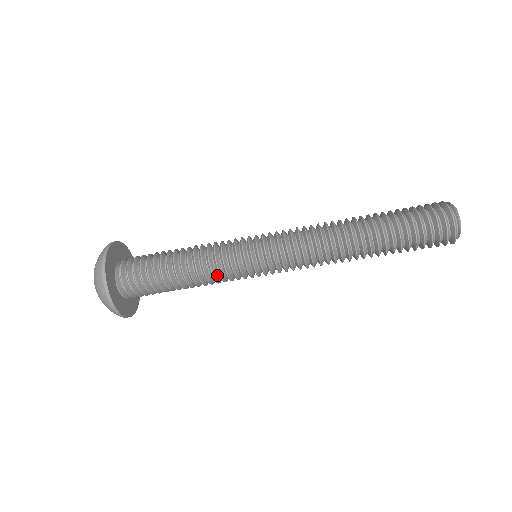
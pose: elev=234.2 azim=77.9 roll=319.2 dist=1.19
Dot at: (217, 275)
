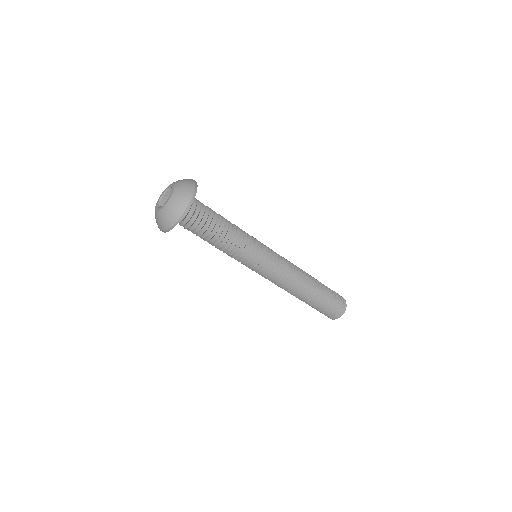
Dot at: (240, 245)
